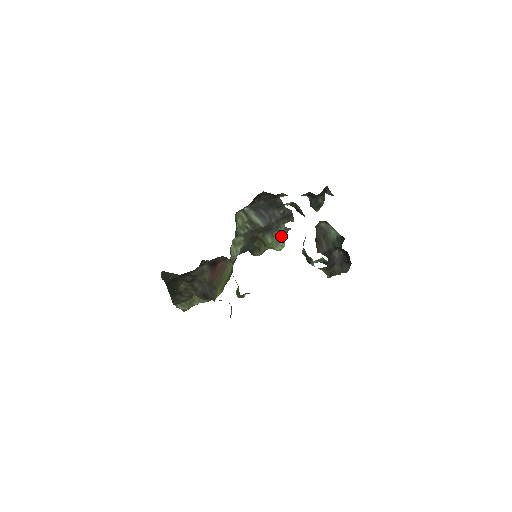
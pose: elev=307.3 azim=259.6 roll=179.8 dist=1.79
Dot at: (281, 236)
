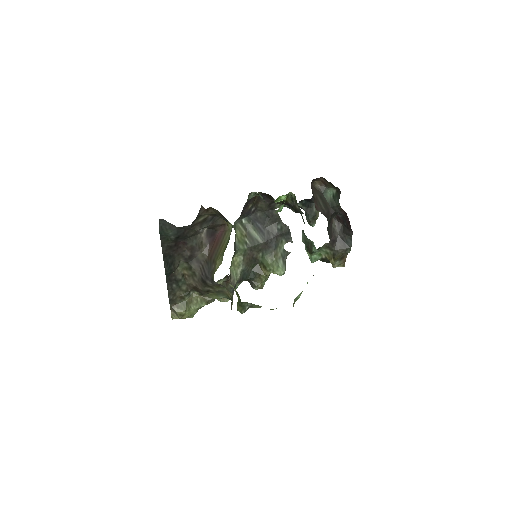
Dot at: (281, 258)
